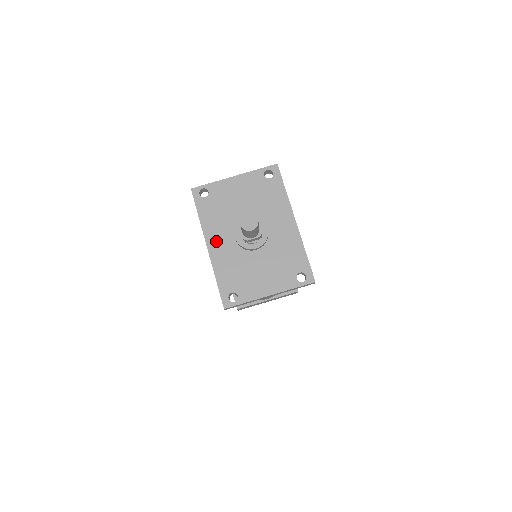
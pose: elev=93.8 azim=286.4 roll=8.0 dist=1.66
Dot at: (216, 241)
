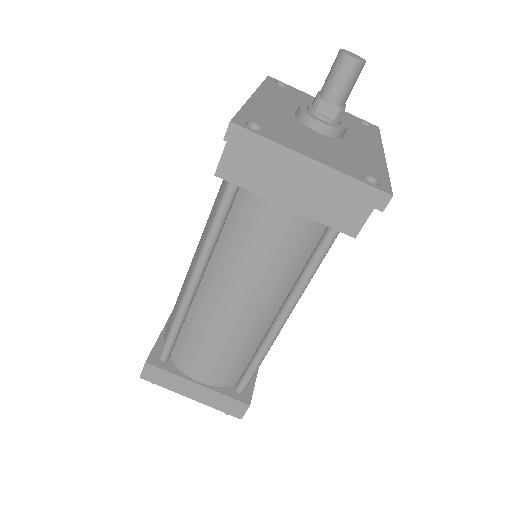
Dot at: (269, 100)
